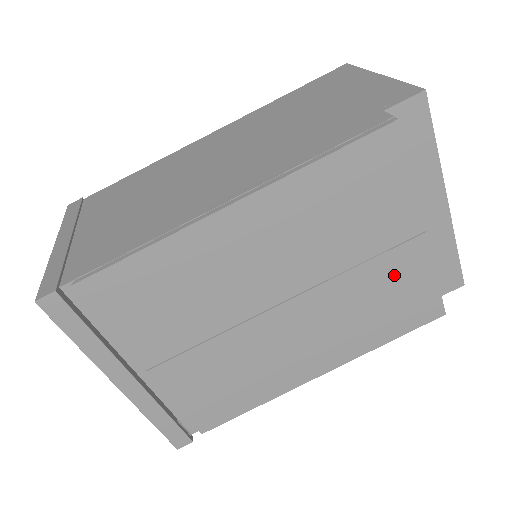
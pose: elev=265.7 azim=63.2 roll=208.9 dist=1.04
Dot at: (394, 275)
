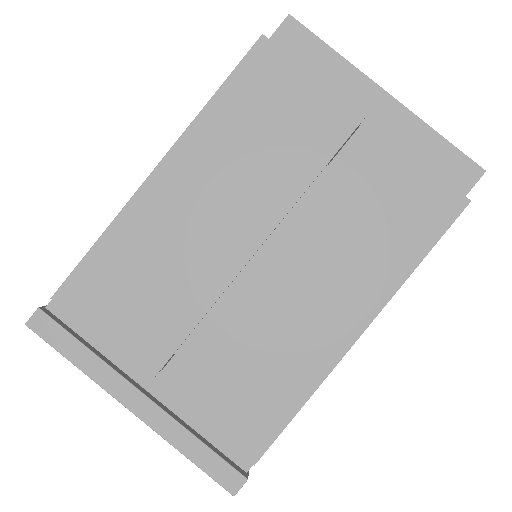
Dot at: (365, 177)
